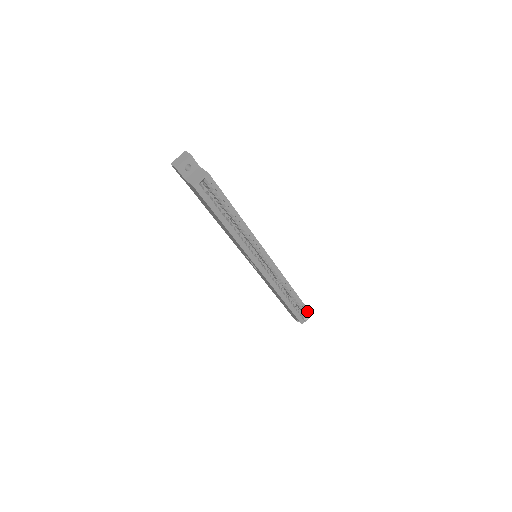
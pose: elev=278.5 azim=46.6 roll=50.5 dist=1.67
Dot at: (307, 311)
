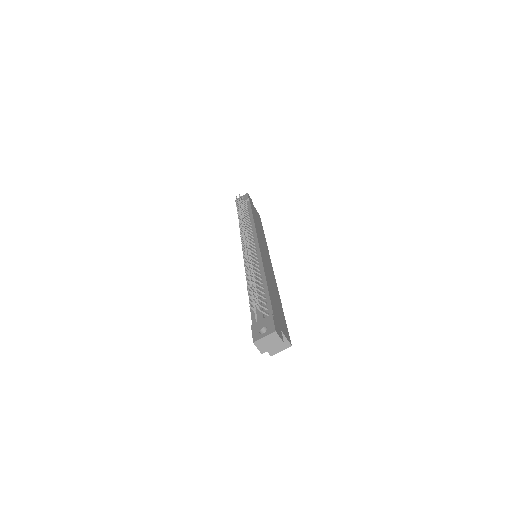
Dot at: occluded
